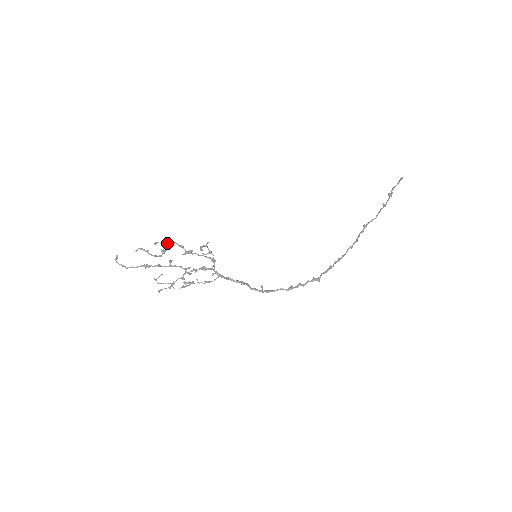
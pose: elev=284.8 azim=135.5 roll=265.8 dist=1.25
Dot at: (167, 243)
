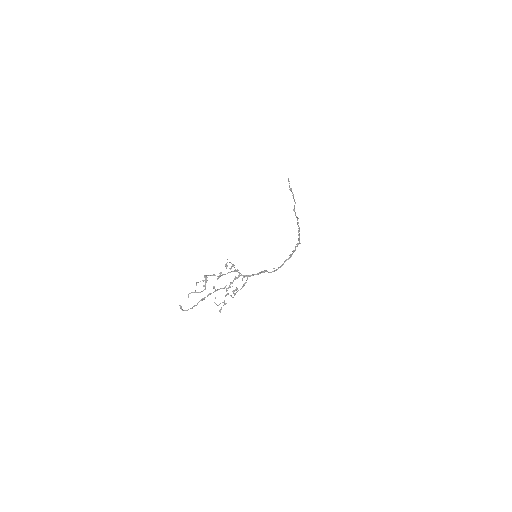
Dot at: occluded
